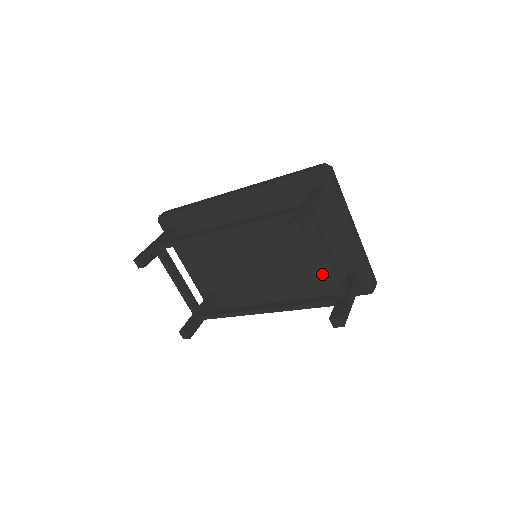
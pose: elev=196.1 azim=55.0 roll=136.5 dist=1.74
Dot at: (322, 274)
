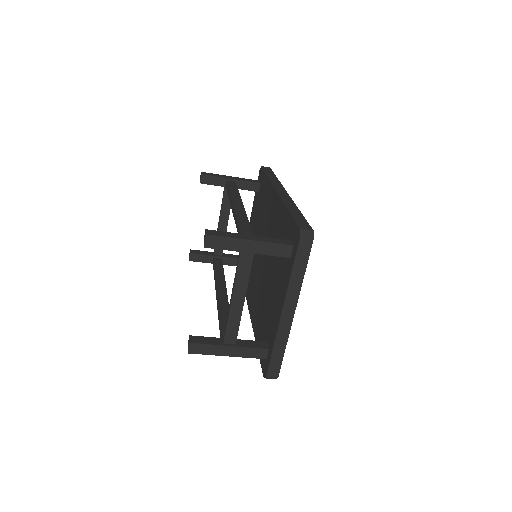
Dot at: (264, 321)
